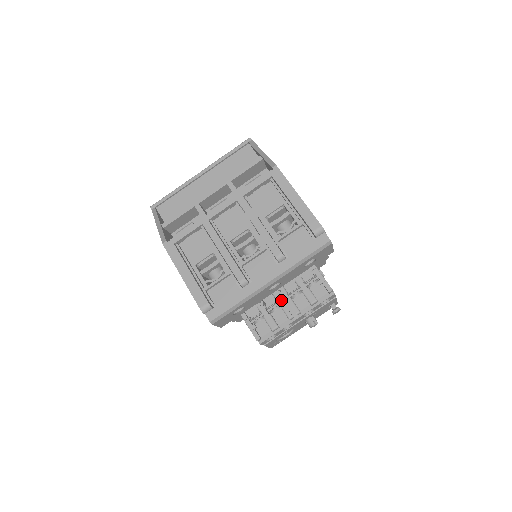
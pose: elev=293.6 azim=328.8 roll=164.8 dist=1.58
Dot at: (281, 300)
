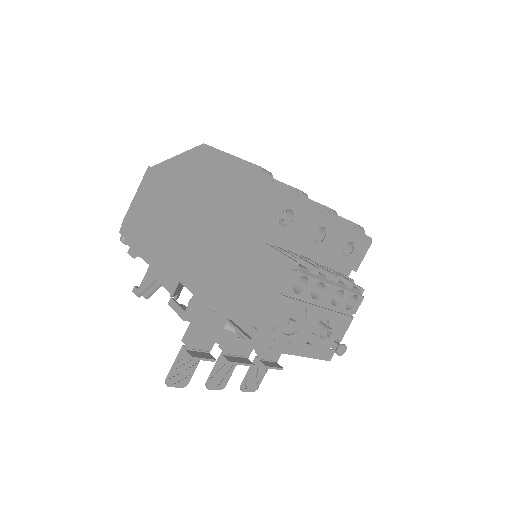
Dot at: (314, 262)
